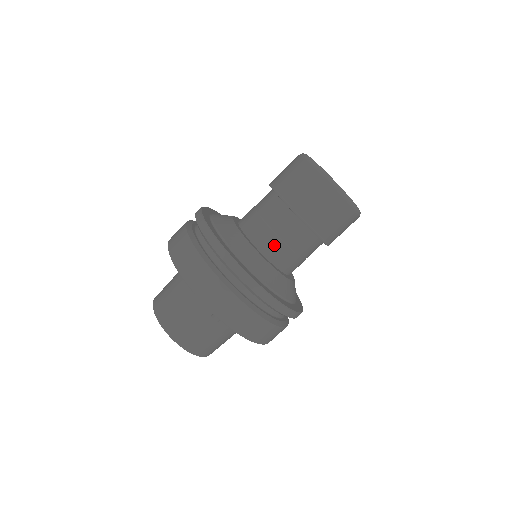
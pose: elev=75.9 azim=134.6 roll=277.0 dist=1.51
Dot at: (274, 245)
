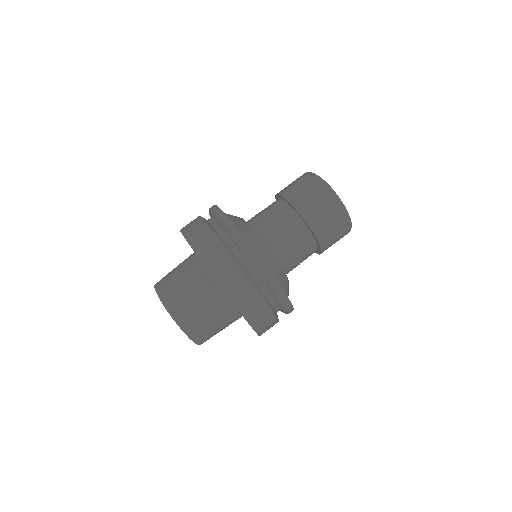
Dot at: (270, 230)
